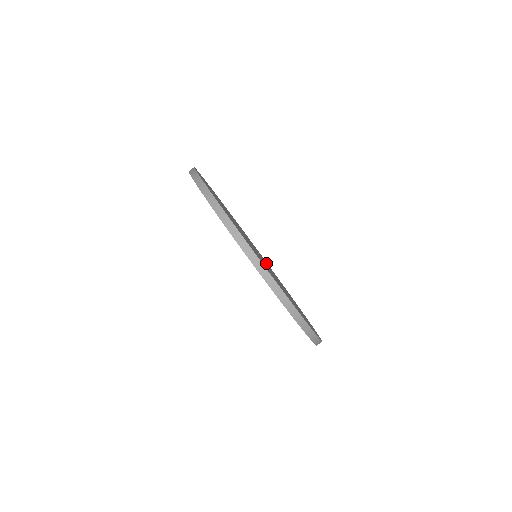
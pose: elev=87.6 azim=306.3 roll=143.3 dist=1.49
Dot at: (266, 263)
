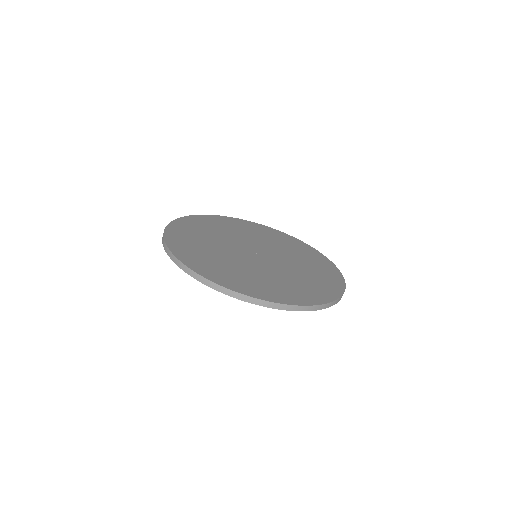
Dot at: (297, 260)
